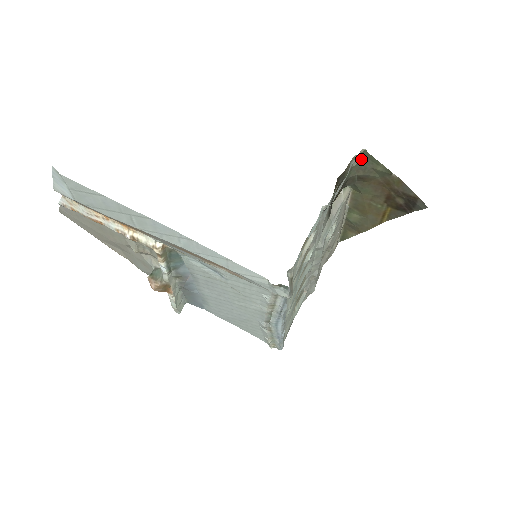
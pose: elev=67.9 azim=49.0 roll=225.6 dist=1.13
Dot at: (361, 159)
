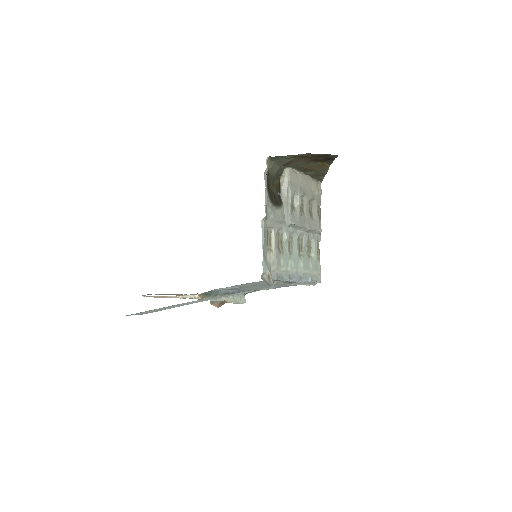
Dot at: (273, 160)
